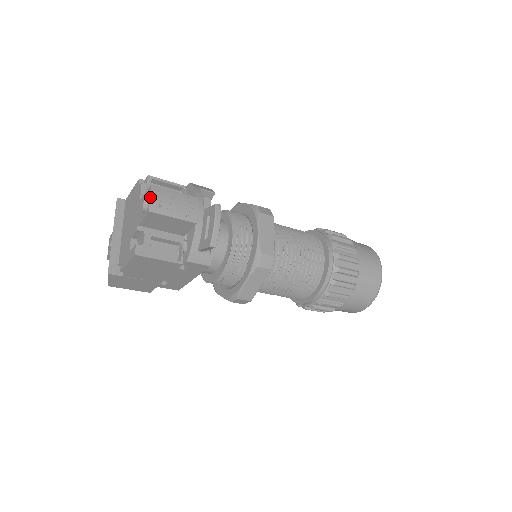
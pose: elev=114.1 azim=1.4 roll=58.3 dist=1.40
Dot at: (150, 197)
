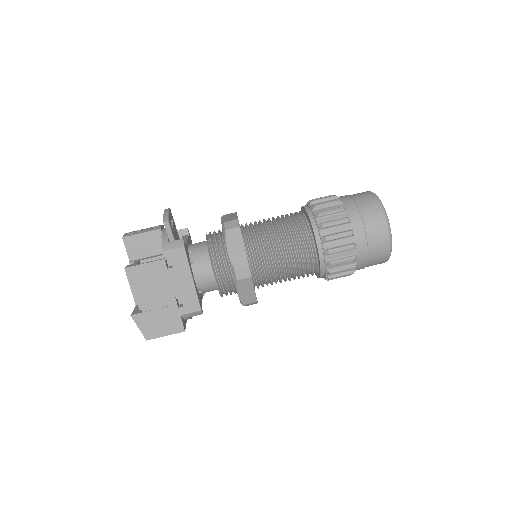
Dot at: (124, 234)
